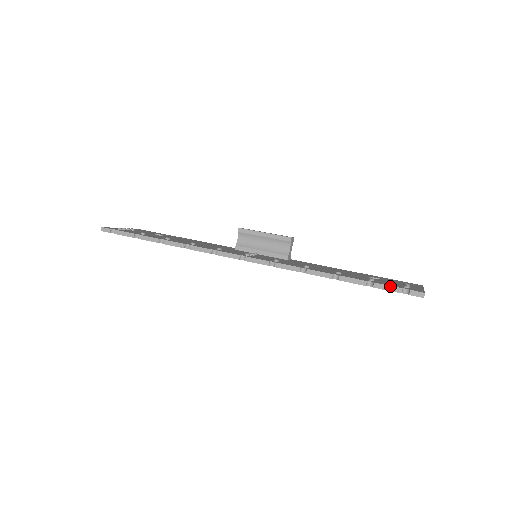
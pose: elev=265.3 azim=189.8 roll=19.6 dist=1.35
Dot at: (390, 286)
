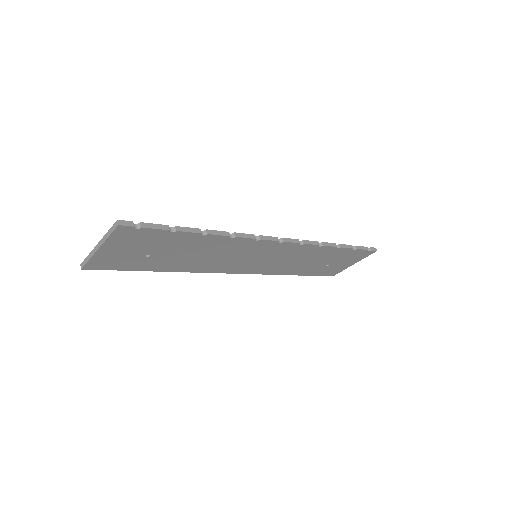
Dot at: (362, 246)
